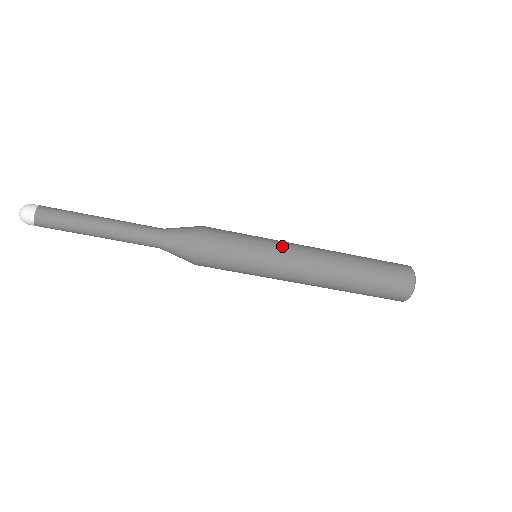
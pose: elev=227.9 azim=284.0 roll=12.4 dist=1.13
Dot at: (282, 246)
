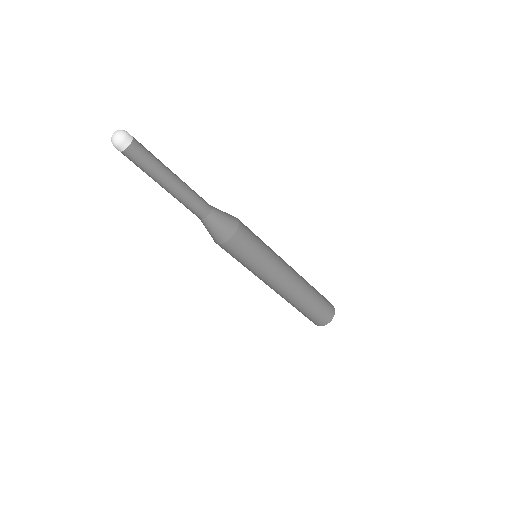
Dot at: (278, 256)
